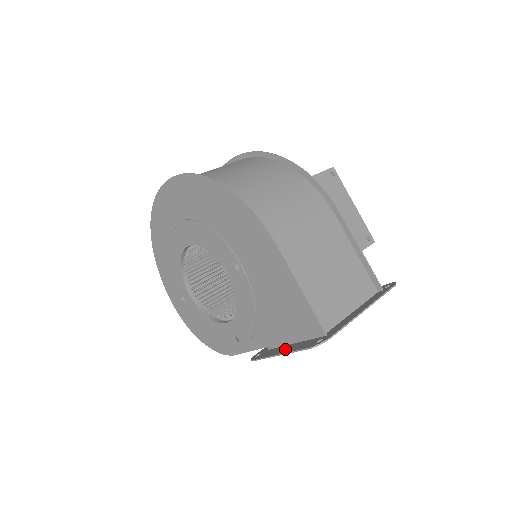
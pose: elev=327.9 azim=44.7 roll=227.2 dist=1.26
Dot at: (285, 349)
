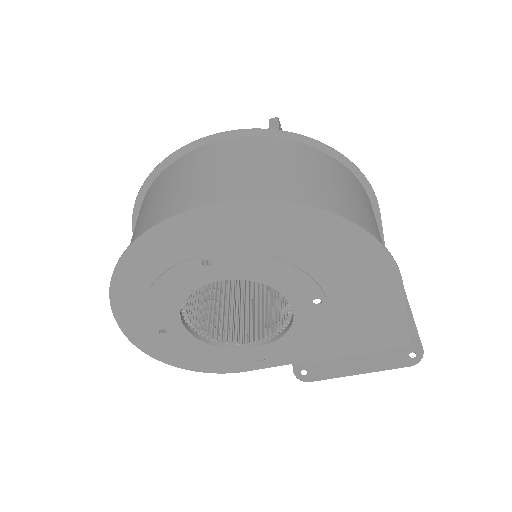
Dot at: (358, 365)
